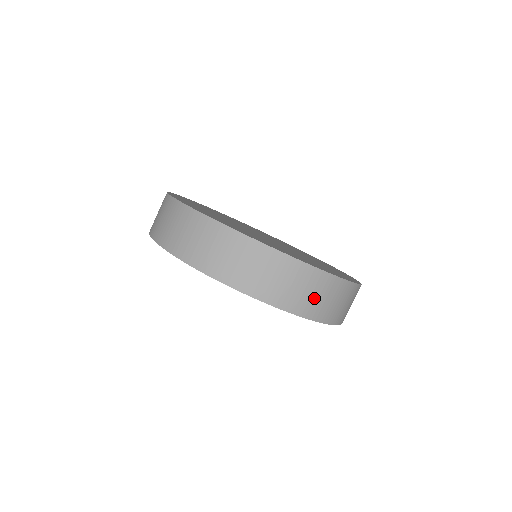
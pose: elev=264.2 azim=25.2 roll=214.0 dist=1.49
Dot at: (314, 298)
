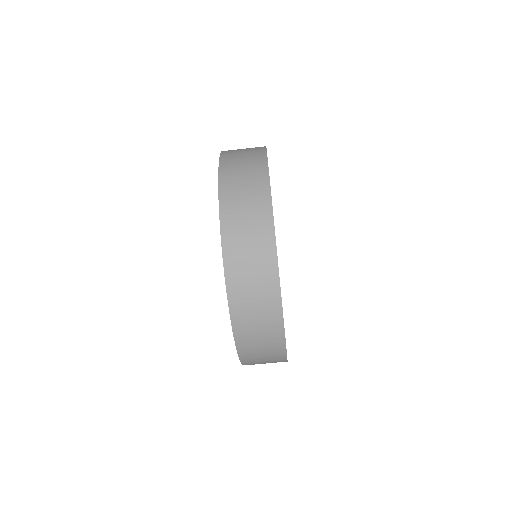
Dot at: occluded
